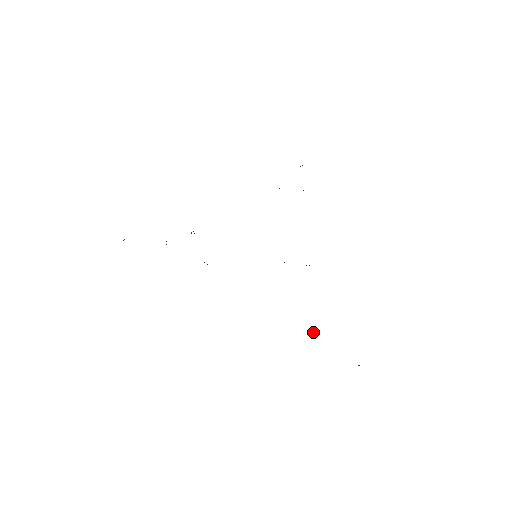
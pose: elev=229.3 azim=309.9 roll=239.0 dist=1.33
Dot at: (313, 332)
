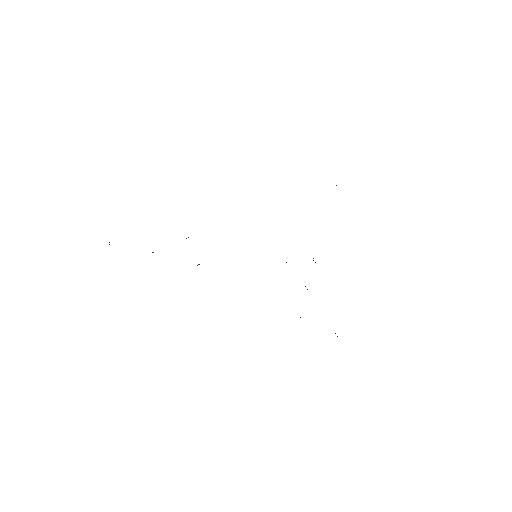
Dot at: occluded
